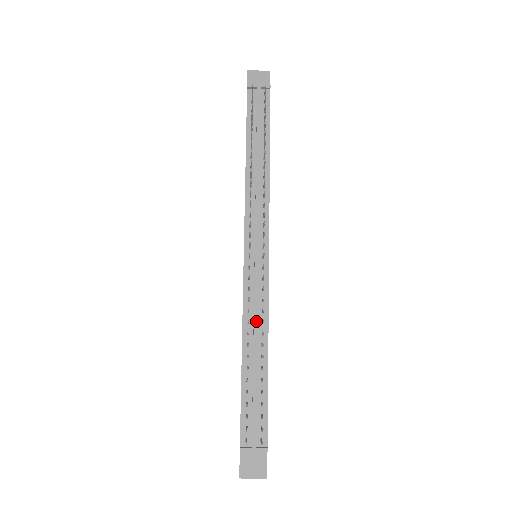
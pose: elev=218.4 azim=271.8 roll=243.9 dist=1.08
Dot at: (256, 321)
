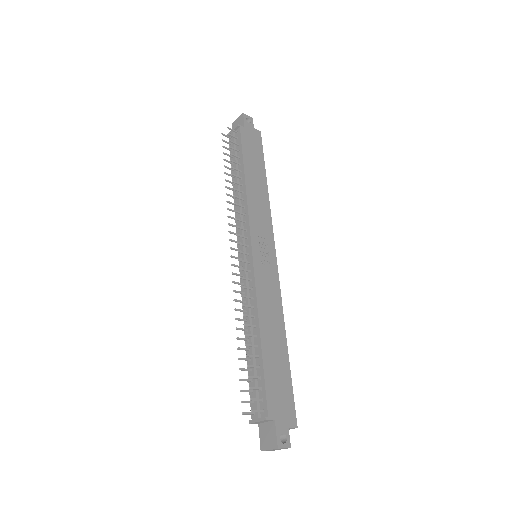
Dot at: (248, 308)
